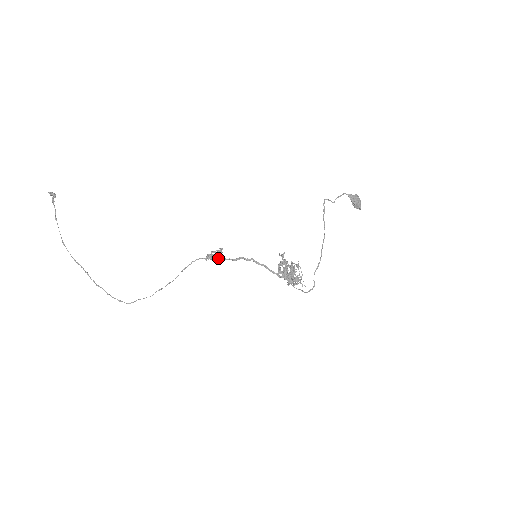
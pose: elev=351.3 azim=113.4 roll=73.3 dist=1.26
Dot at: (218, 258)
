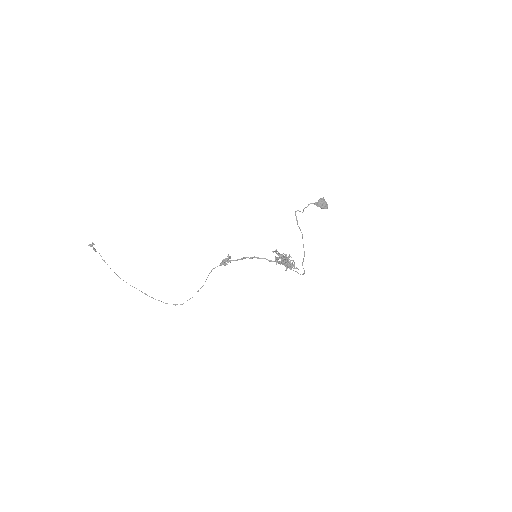
Dot at: occluded
